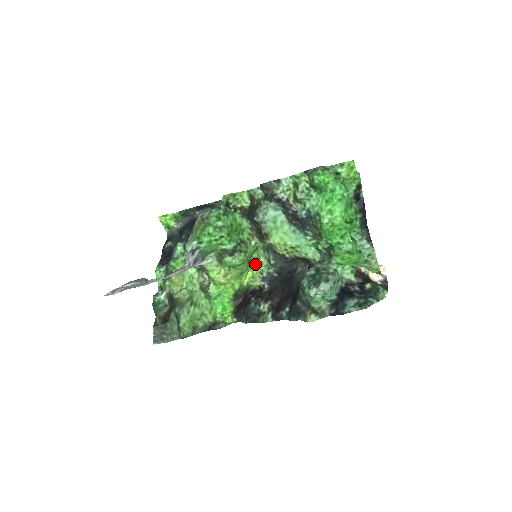
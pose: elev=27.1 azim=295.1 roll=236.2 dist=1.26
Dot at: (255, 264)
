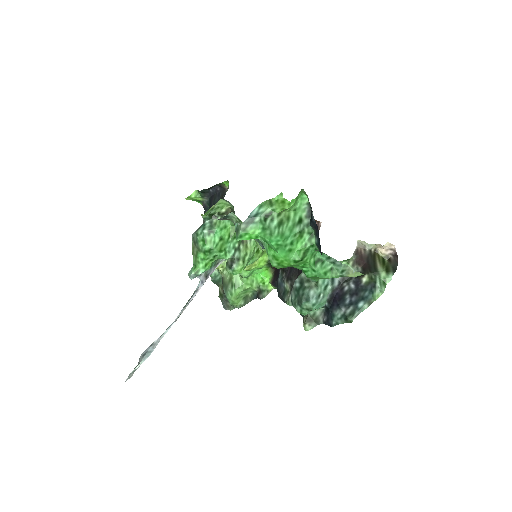
Dot at: occluded
